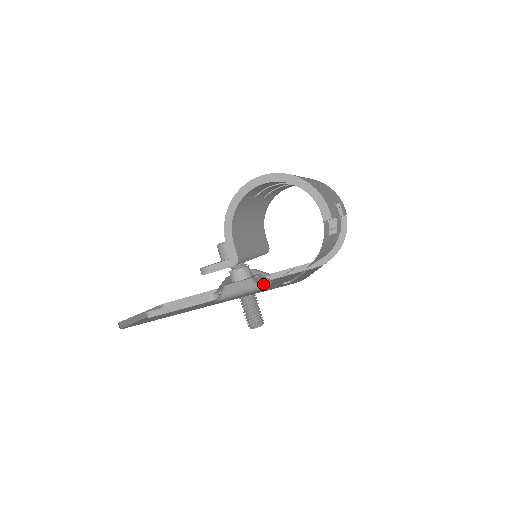
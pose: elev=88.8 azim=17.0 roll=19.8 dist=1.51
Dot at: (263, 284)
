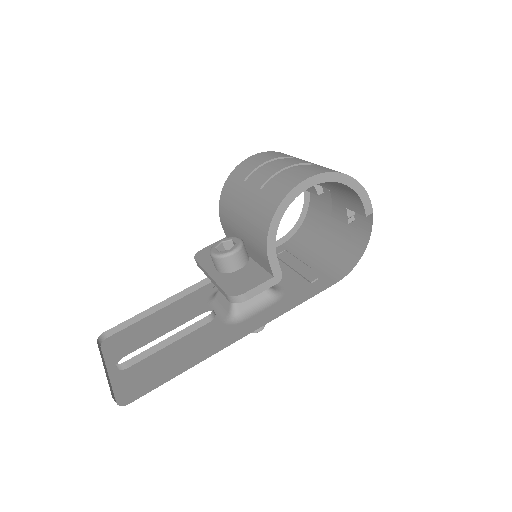
Dot at: occluded
